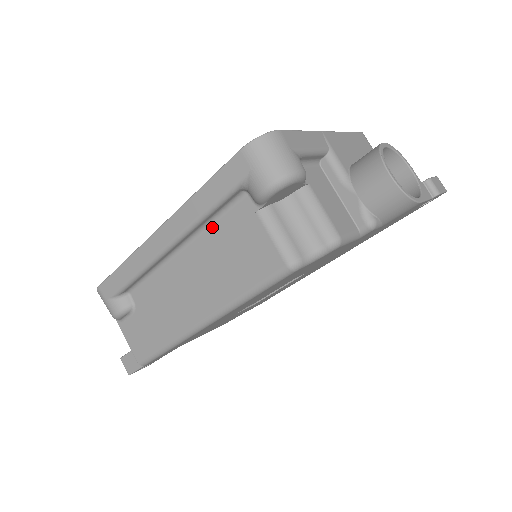
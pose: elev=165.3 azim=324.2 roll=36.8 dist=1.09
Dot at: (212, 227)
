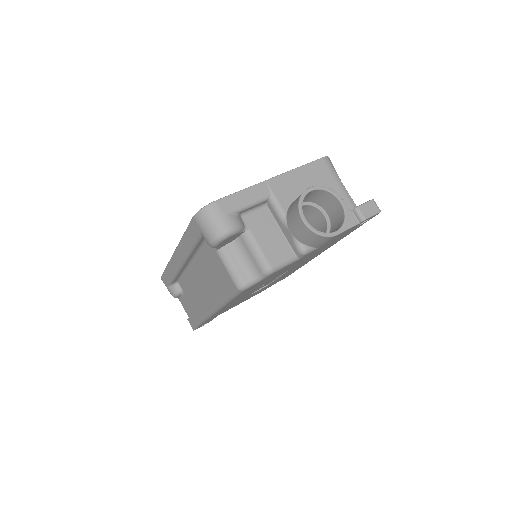
Dot at: (201, 254)
